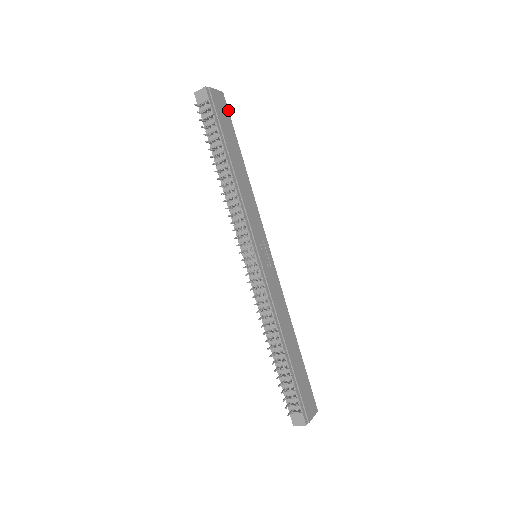
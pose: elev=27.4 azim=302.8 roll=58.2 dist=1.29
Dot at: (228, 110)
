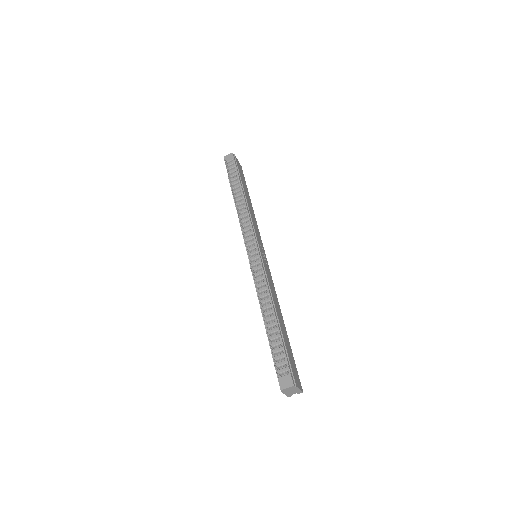
Dot at: occluded
